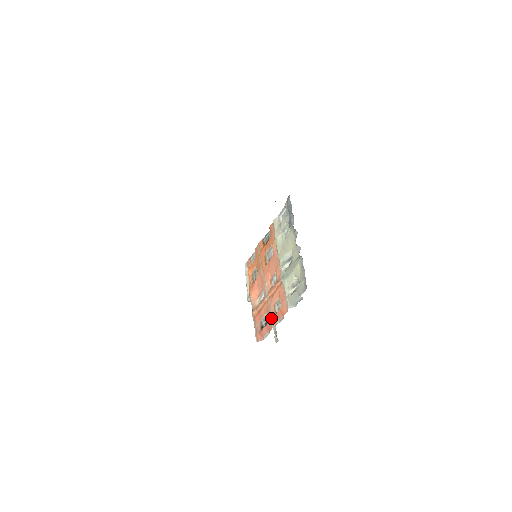
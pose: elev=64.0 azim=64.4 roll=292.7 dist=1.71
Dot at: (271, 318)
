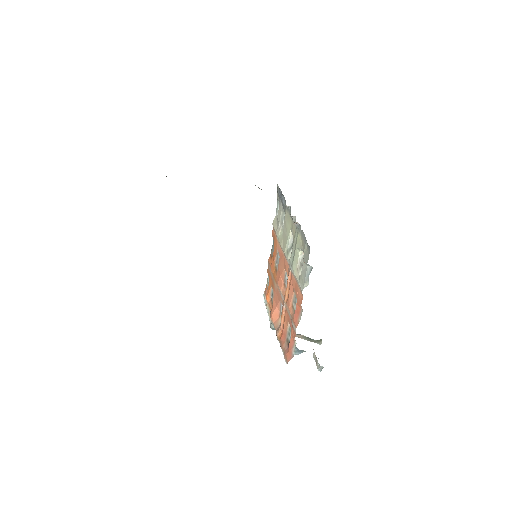
Dot at: (292, 322)
